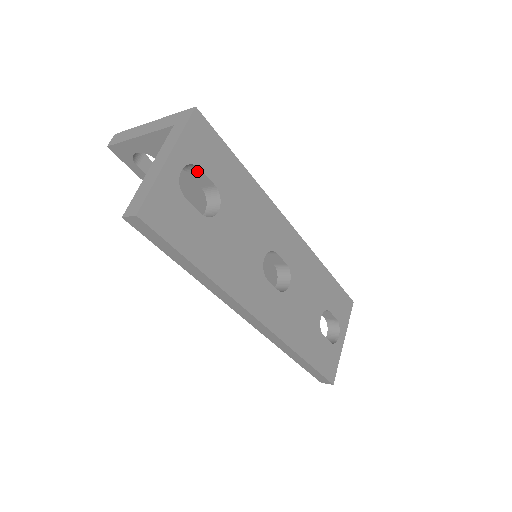
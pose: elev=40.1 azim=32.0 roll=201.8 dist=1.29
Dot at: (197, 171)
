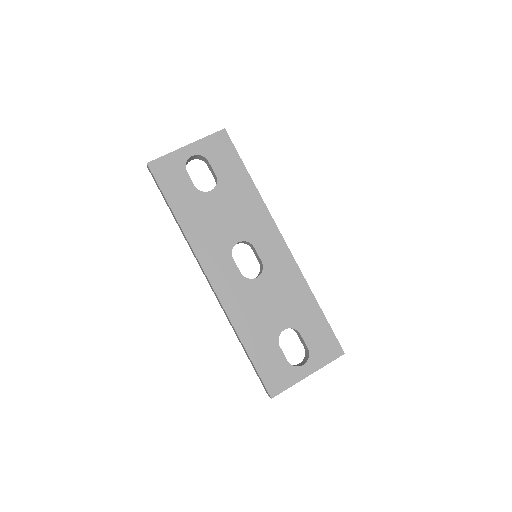
Dot at: (209, 164)
